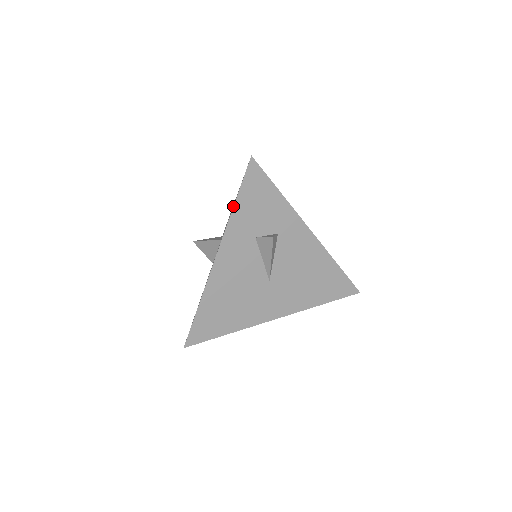
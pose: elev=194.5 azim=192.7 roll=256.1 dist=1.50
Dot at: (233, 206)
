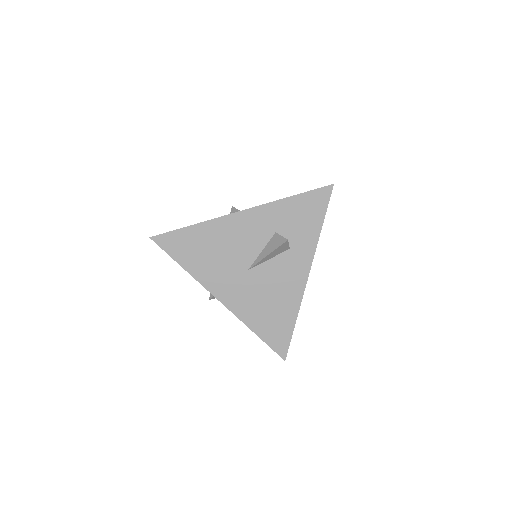
Dot at: occluded
